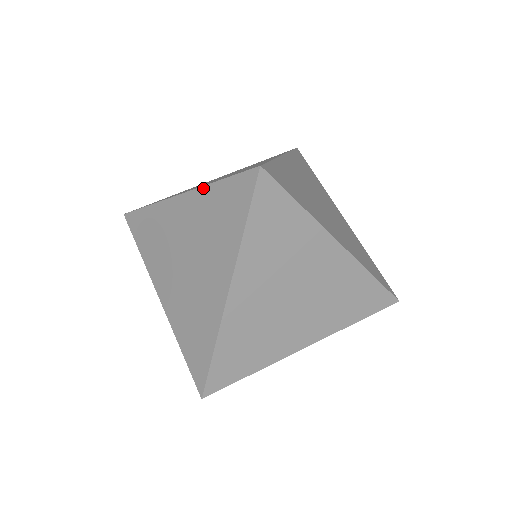
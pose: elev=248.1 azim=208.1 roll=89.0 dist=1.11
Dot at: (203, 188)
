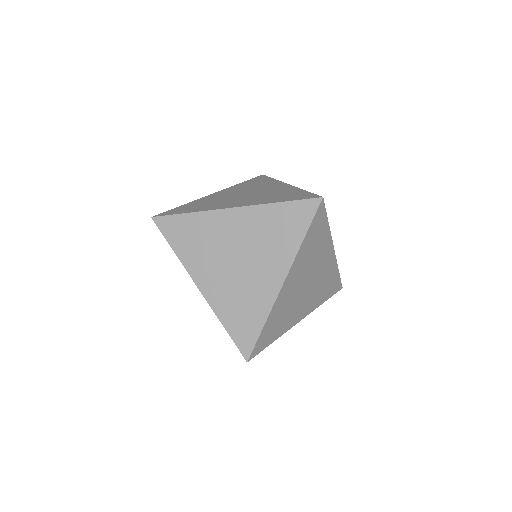
Dot at: (263, 206)
